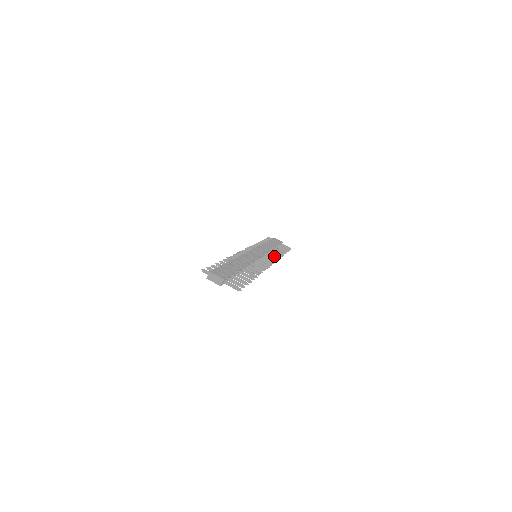
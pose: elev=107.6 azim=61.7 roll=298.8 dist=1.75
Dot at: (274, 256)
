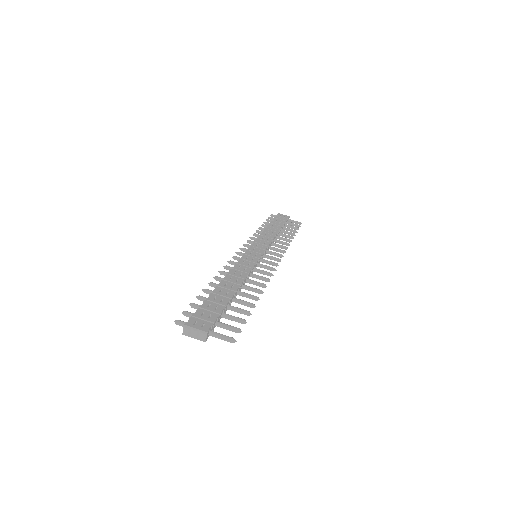
Dot at: (280, 246)
